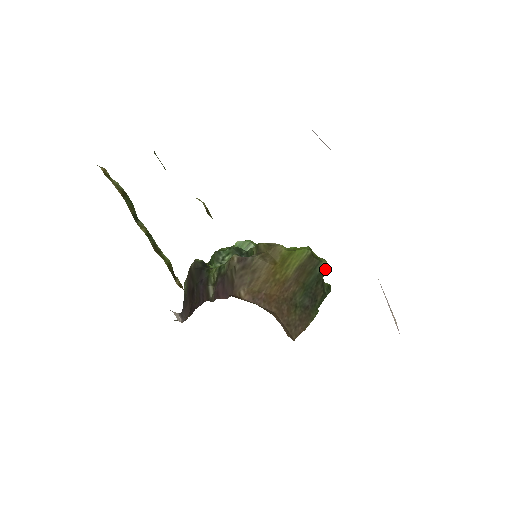
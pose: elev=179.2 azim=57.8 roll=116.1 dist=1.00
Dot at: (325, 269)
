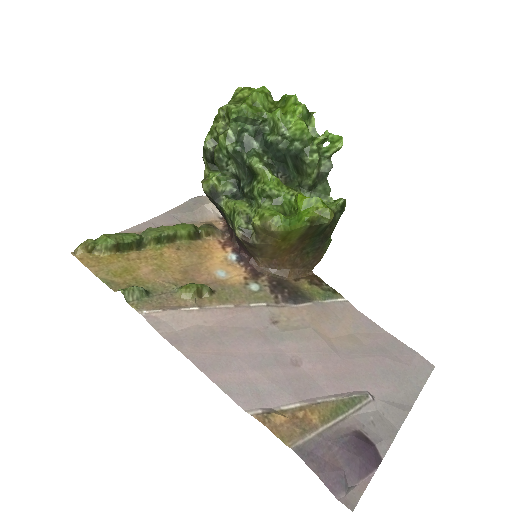
Dot at: (330, 221)
